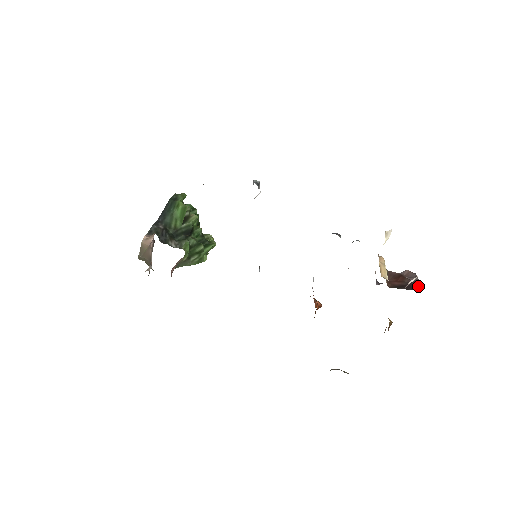
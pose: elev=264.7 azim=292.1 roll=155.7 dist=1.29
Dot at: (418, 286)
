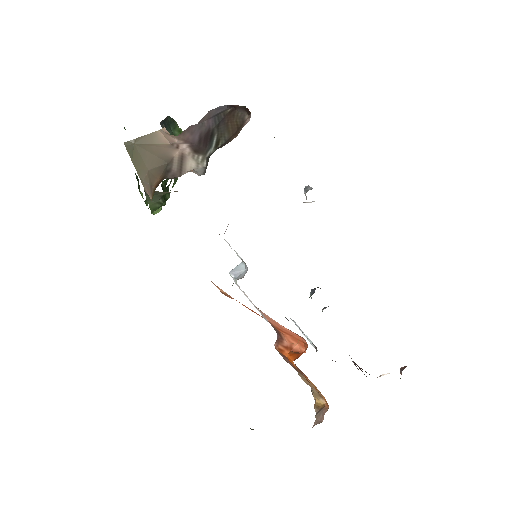
Dot at: occluded
